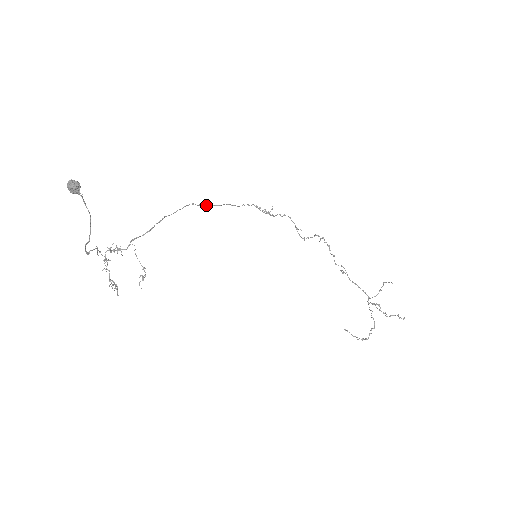
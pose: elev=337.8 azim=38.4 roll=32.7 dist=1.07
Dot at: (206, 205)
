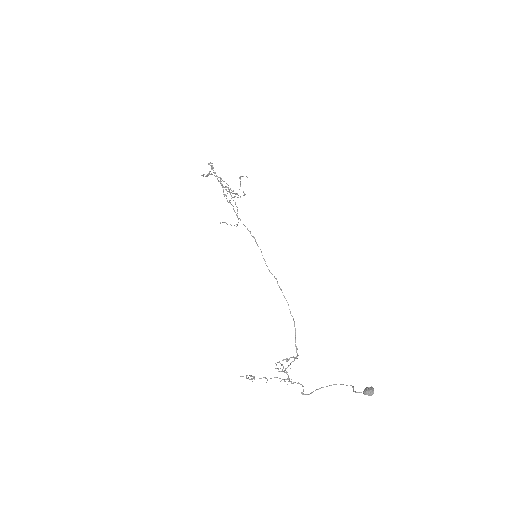
Dot at: occluded
